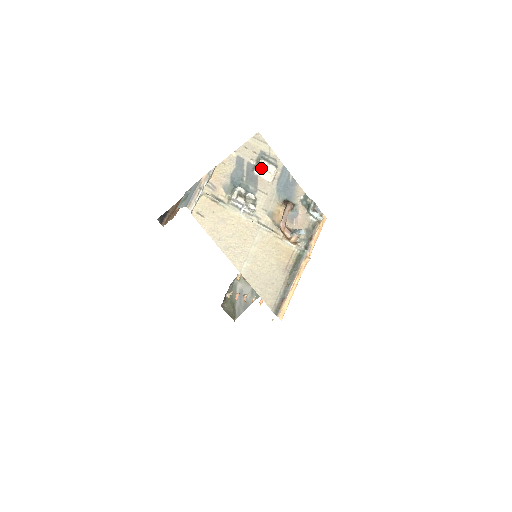
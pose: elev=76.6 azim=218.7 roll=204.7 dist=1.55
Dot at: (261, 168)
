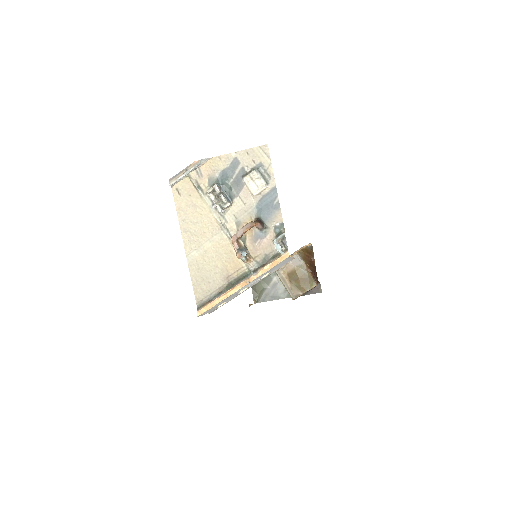
Dot at: (251, 178)
